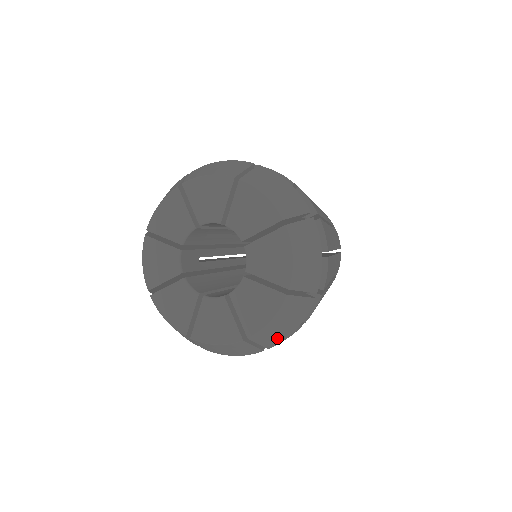
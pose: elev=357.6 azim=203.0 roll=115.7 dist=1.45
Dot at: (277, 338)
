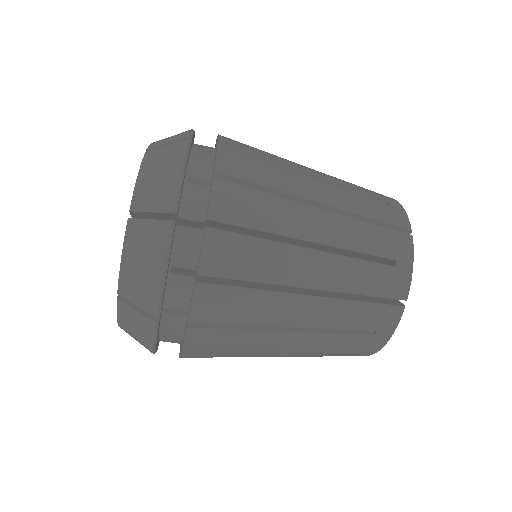
Dot at: (149, 291)
